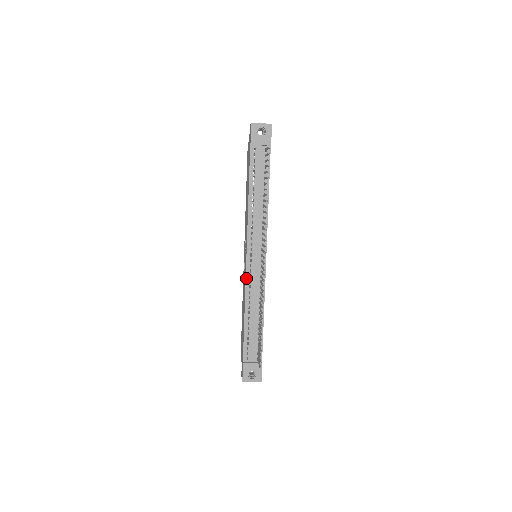
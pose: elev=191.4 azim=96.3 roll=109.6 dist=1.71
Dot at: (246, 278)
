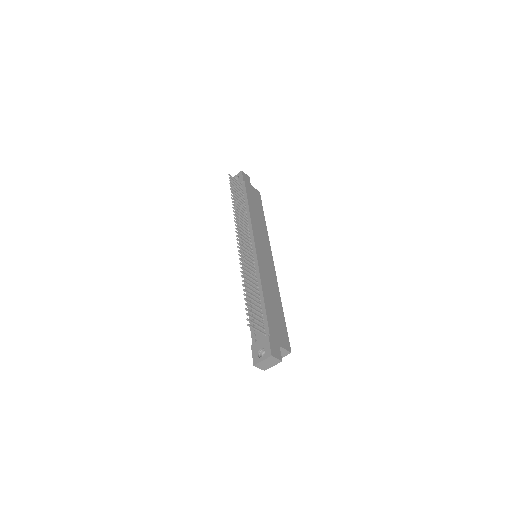
Dot at: (243, 271)
